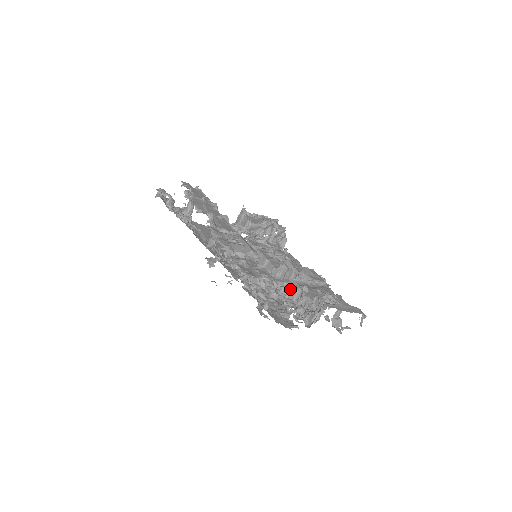
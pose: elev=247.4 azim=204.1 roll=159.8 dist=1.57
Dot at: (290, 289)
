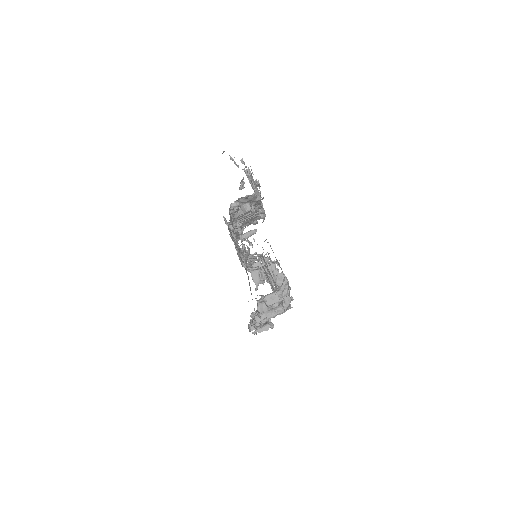
Dot at: occluded
